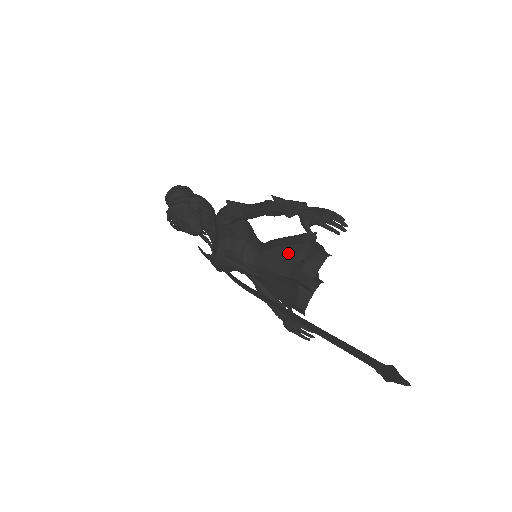
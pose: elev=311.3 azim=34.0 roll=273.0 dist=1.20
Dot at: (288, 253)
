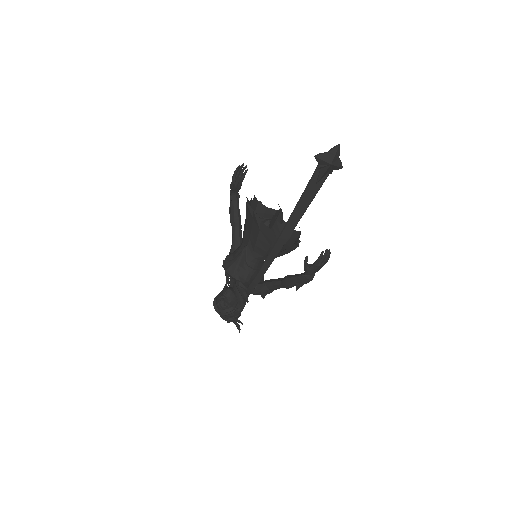
Dot at: occluded
